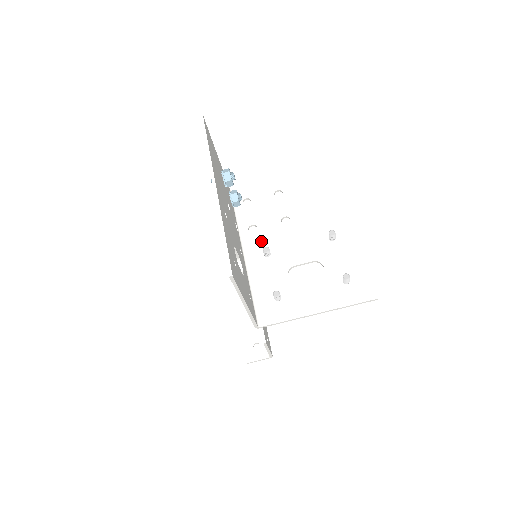
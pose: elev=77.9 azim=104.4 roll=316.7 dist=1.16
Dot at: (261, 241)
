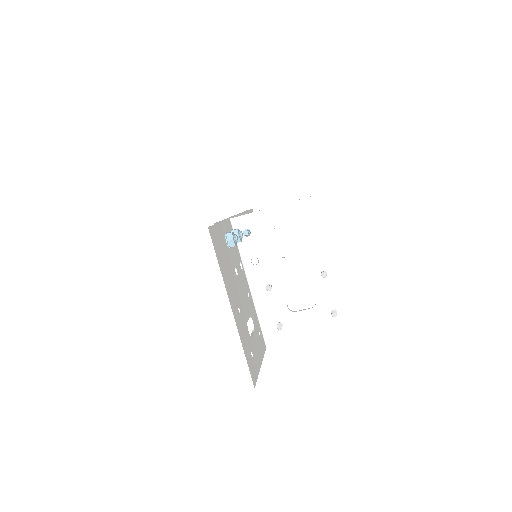
Dot at: (263, 274)
